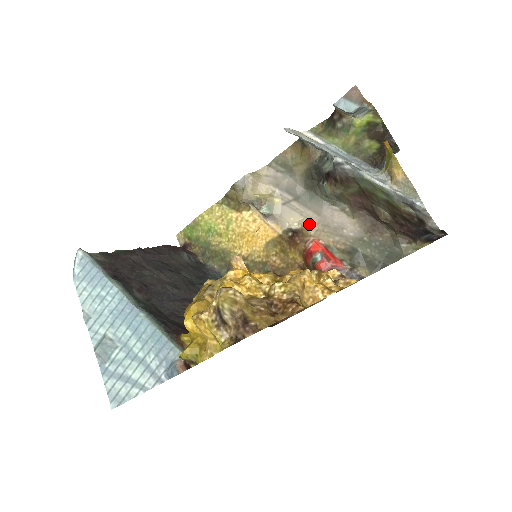
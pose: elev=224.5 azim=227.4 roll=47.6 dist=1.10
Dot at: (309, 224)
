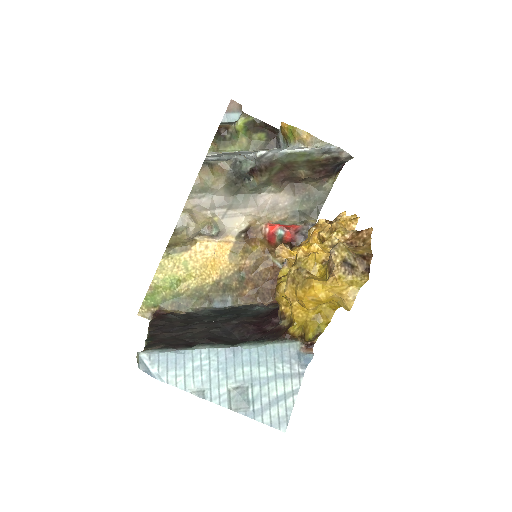
Dot at: (253, 218)
